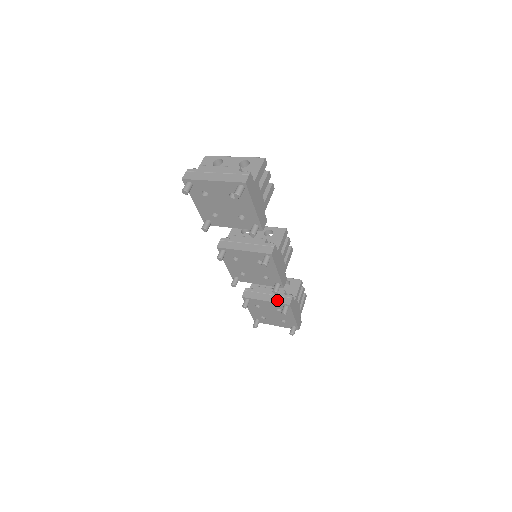
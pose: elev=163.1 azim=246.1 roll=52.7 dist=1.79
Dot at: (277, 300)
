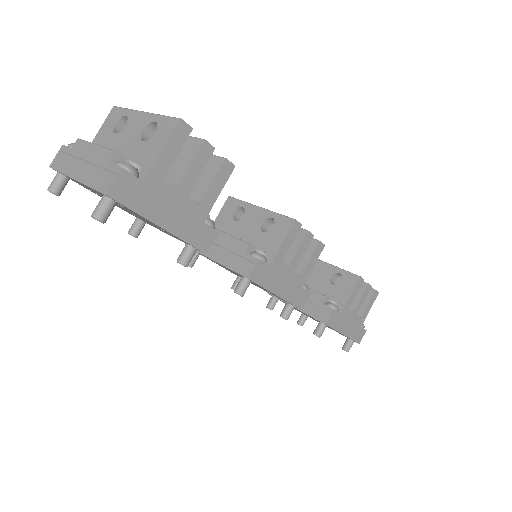
Dot at: (310, 311)
